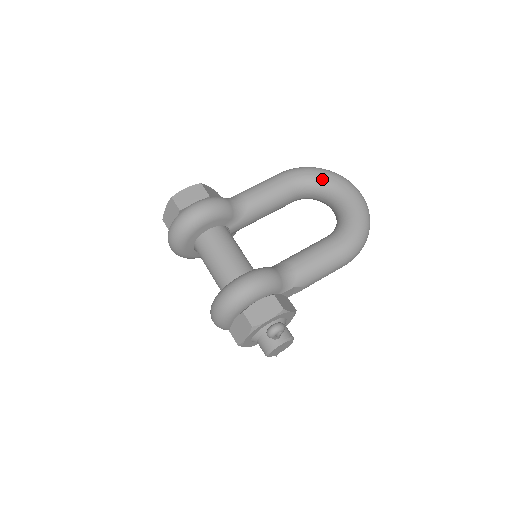
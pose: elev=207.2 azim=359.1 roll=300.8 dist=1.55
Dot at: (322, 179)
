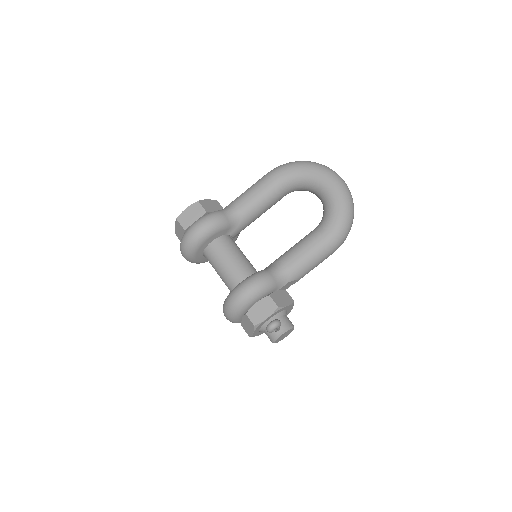
Dot at: (304, 174)
